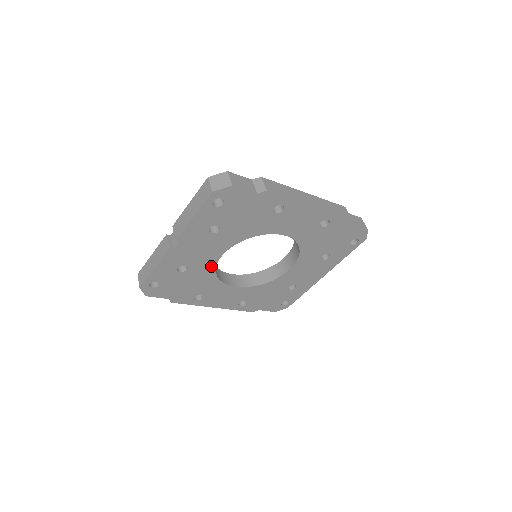
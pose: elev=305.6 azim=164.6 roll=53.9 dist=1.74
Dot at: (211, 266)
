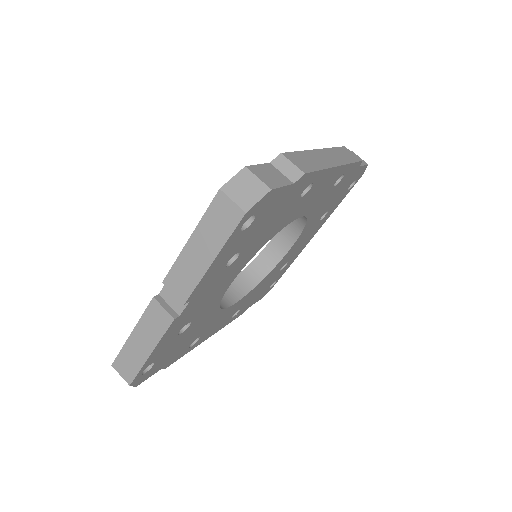
Dot at: (216, 302)
